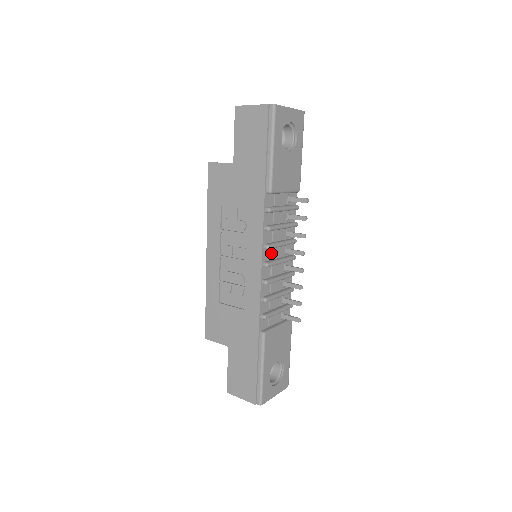
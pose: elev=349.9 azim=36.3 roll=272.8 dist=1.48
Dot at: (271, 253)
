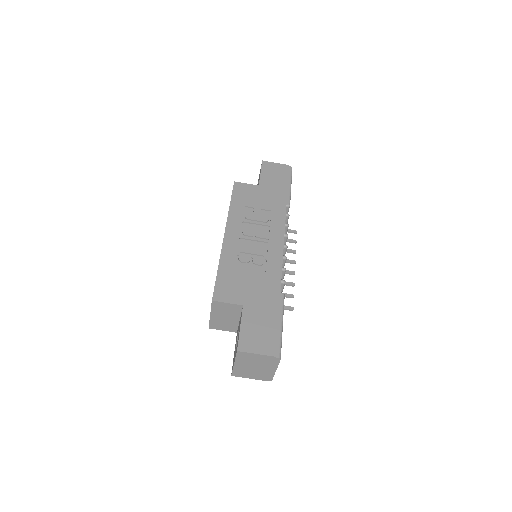
Dot at: occluded
